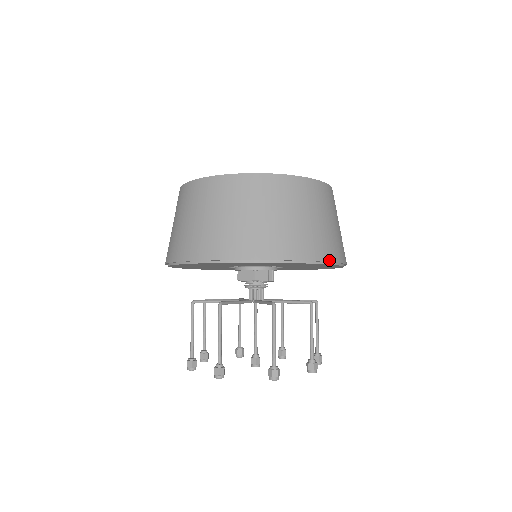
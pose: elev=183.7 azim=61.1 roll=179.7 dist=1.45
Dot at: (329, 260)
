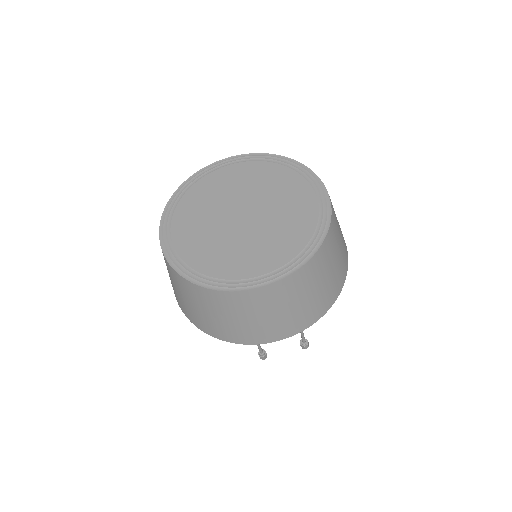
Dot at: (343, 285)
